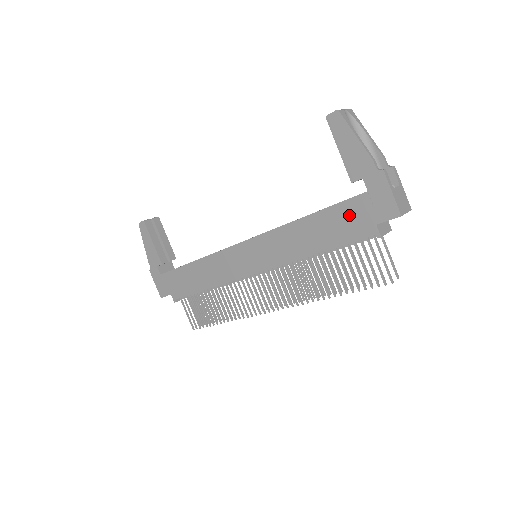
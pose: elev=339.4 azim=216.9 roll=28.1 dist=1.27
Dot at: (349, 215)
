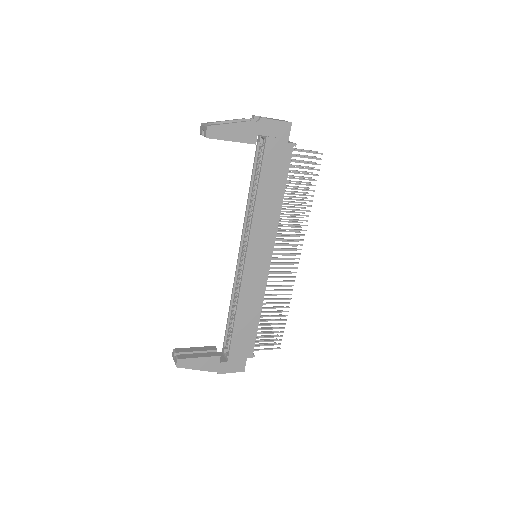
Dot at: (273, 158)
